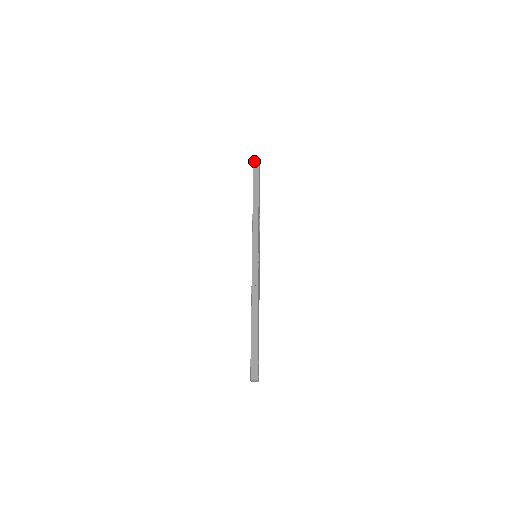
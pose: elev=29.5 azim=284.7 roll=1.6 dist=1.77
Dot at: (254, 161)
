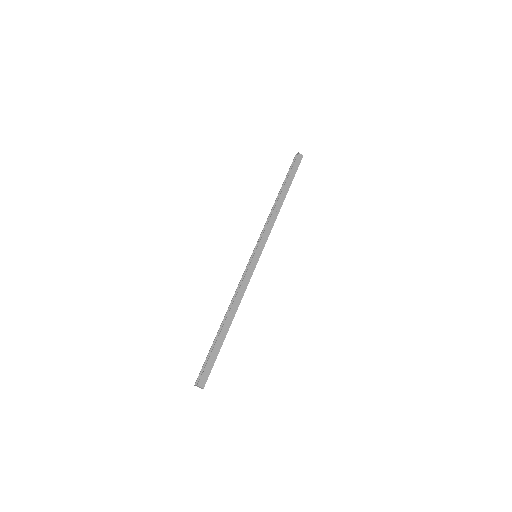
Dot at: occluded
